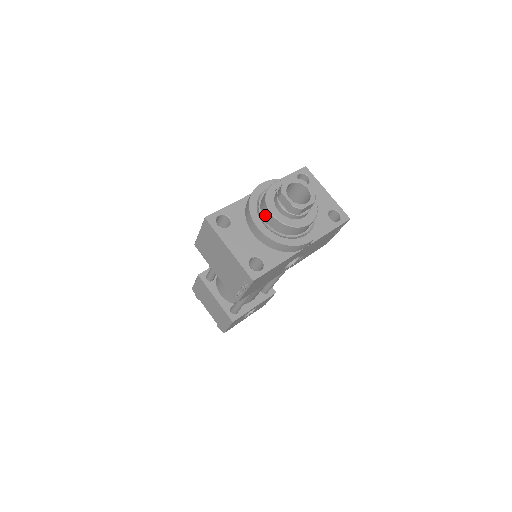
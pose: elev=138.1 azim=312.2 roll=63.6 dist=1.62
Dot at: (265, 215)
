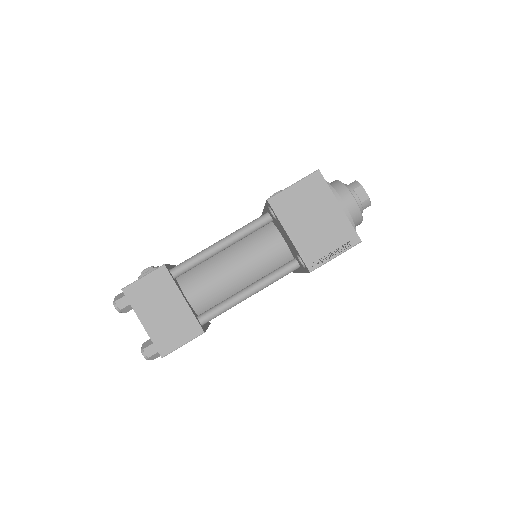
Dot at: (344, 198)
